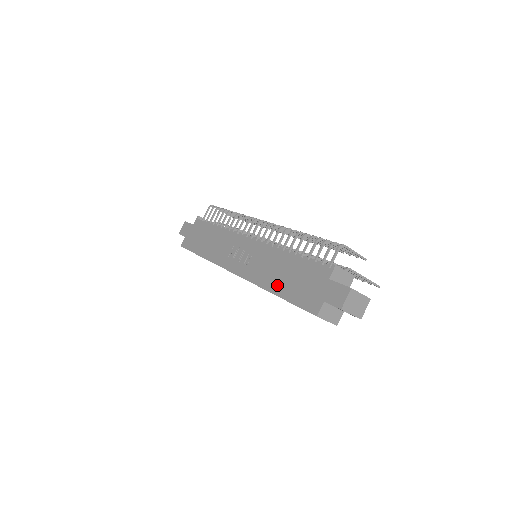
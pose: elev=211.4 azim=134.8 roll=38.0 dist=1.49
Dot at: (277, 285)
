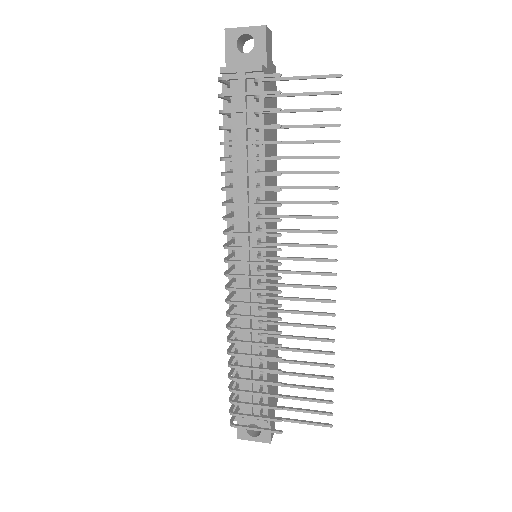
Dot at: occluded
